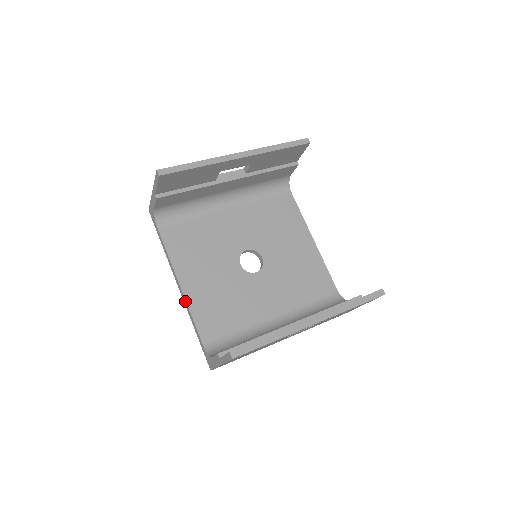
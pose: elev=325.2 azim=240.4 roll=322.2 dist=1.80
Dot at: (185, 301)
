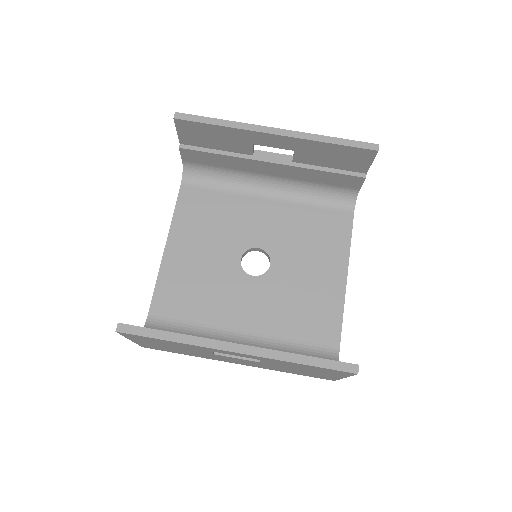
Dot at: (161, 265)
